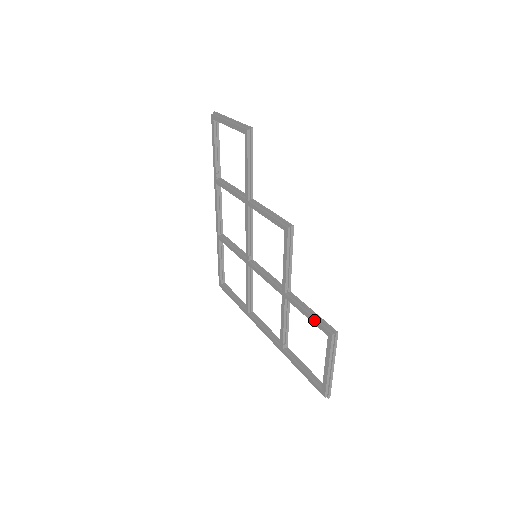
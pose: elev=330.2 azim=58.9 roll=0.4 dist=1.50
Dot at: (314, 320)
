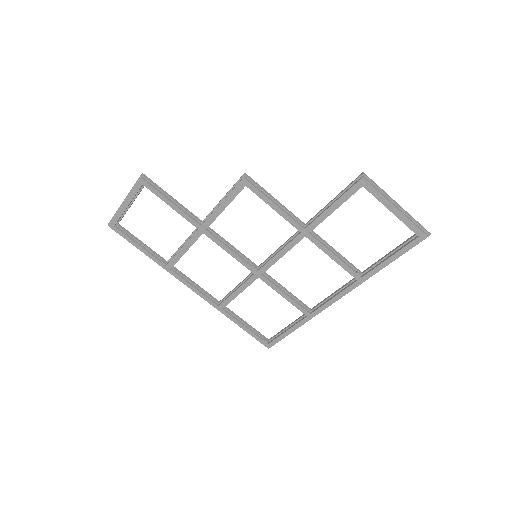
Dot at: (342, 197)
